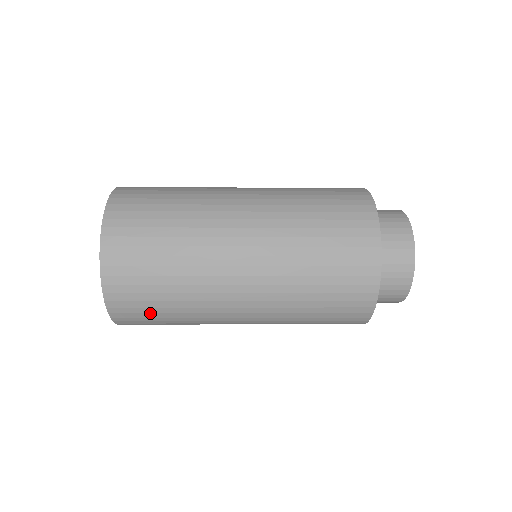
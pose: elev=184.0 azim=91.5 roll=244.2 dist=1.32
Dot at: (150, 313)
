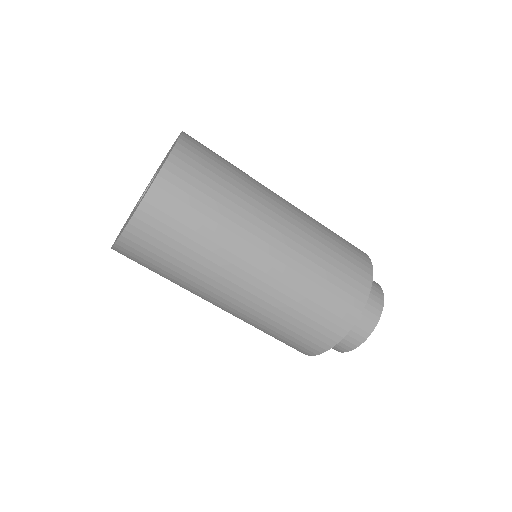
Dot at: (206, 176)
